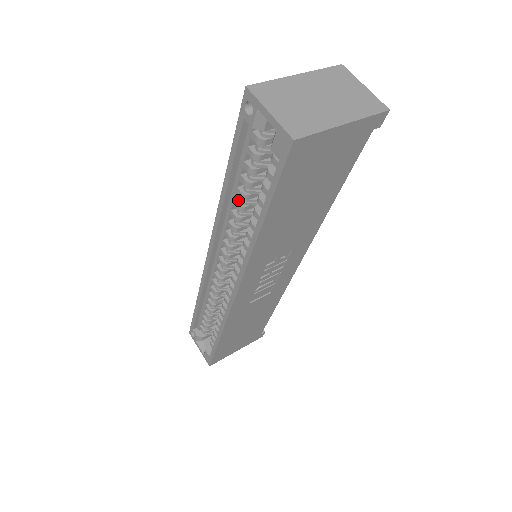
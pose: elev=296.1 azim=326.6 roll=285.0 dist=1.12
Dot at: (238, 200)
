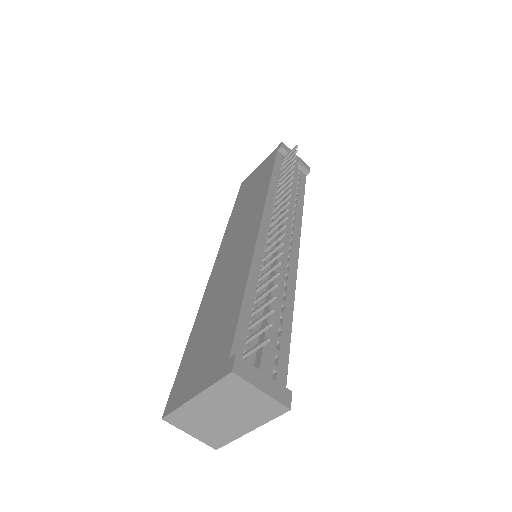
Dot at: occluded
